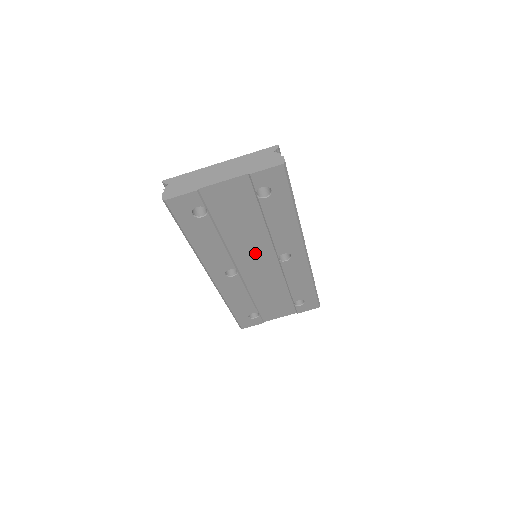
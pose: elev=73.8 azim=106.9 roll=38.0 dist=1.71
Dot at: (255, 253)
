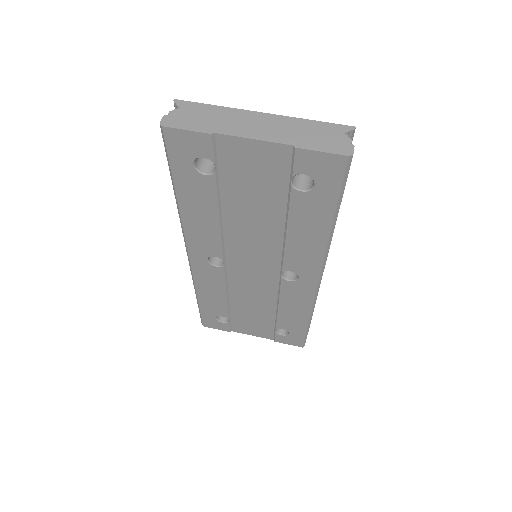
Dot at: (255, 253)
